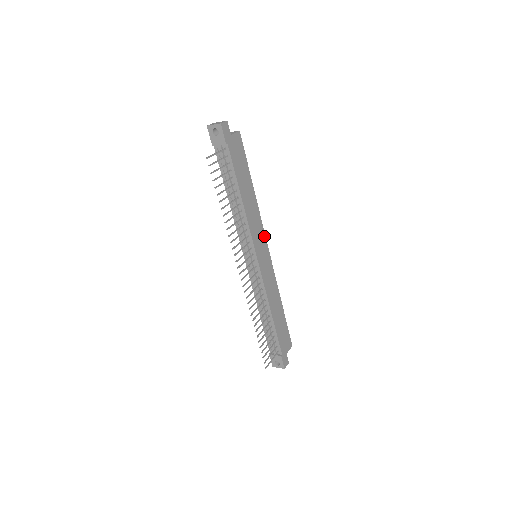
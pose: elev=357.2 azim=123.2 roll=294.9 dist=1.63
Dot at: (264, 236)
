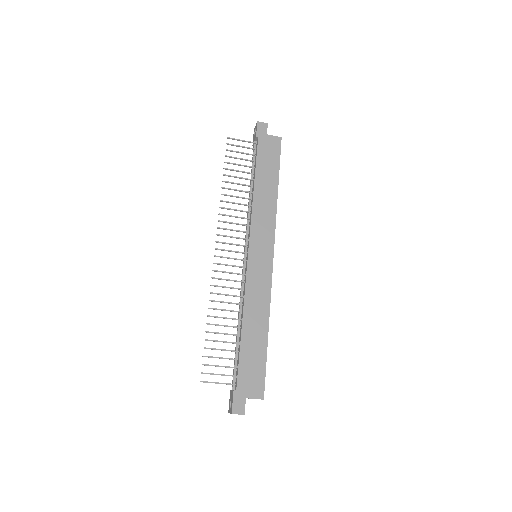
Dot at: (273, 239)
